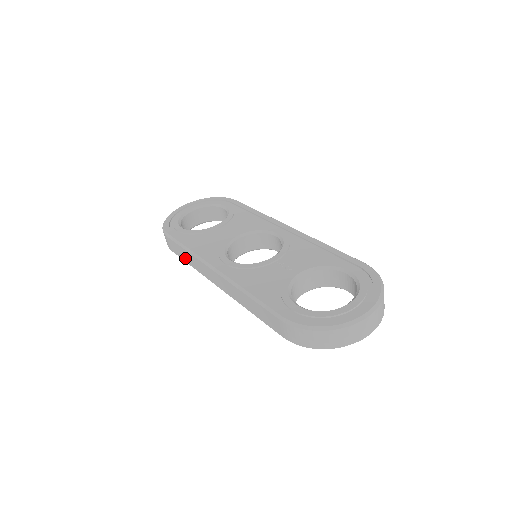
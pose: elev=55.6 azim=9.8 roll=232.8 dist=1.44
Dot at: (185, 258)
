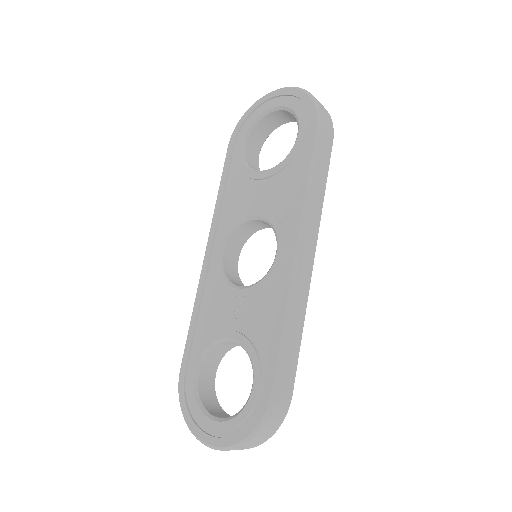
Dot at: occluded
